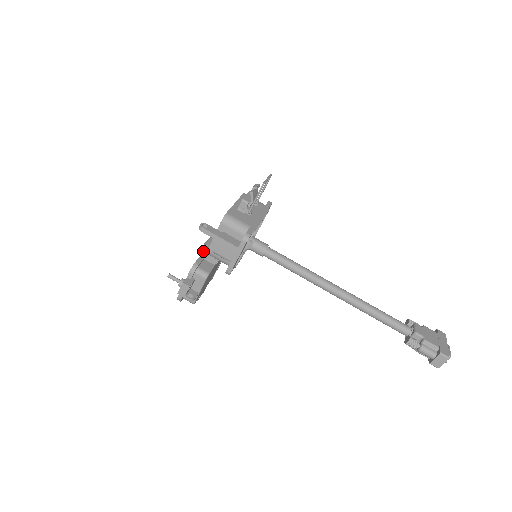
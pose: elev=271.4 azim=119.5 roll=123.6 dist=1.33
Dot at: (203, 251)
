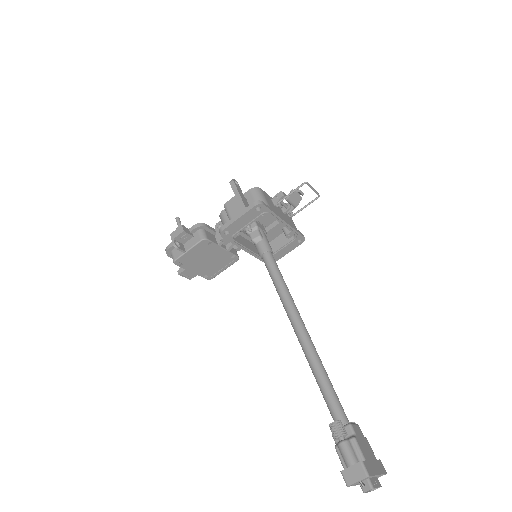
Dot at: (219, 223)
